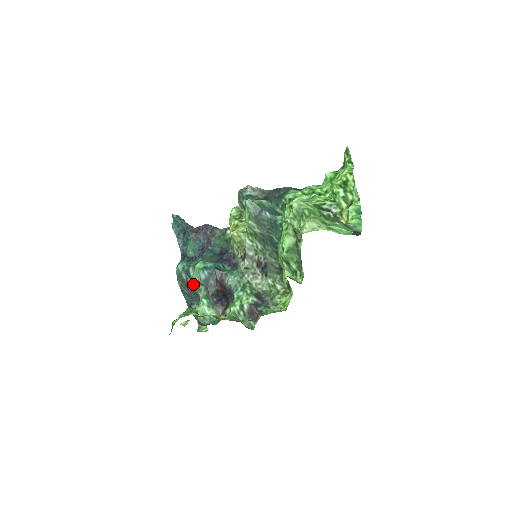
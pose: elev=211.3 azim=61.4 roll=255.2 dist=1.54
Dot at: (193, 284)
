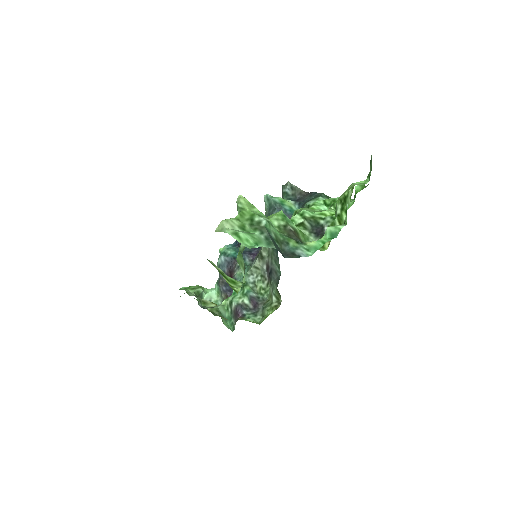
Dot at: occluded
